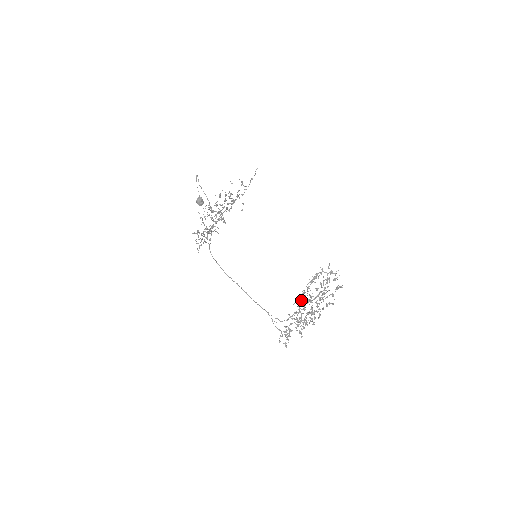
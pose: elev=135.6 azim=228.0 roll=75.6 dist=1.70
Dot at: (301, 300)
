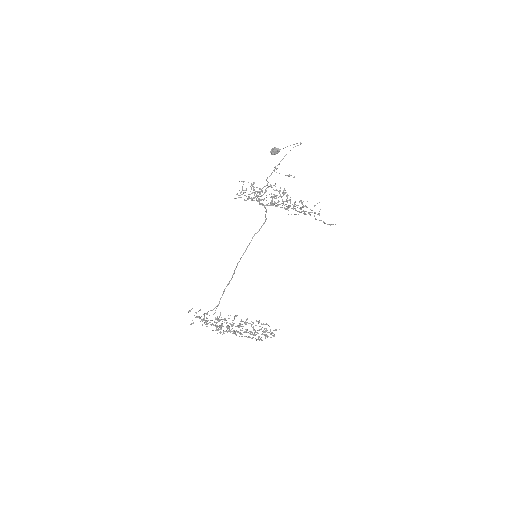
Dot at: occluded
